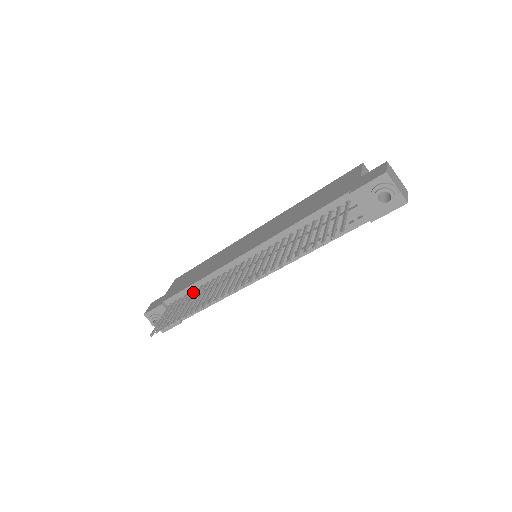
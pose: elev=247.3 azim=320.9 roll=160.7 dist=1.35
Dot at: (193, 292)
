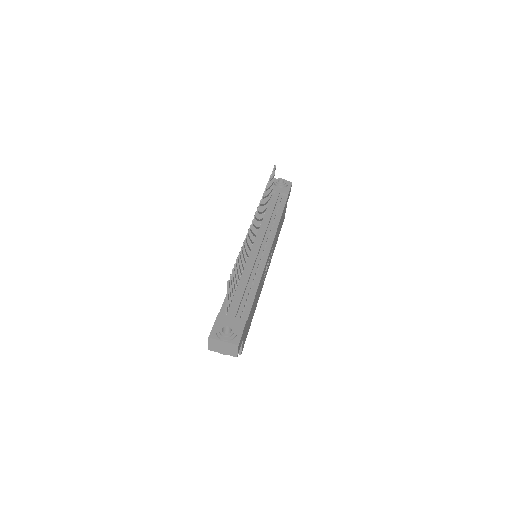
Dot at: (236, 290)
